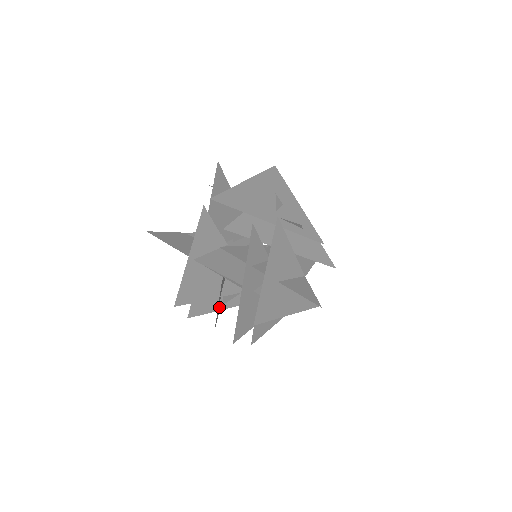
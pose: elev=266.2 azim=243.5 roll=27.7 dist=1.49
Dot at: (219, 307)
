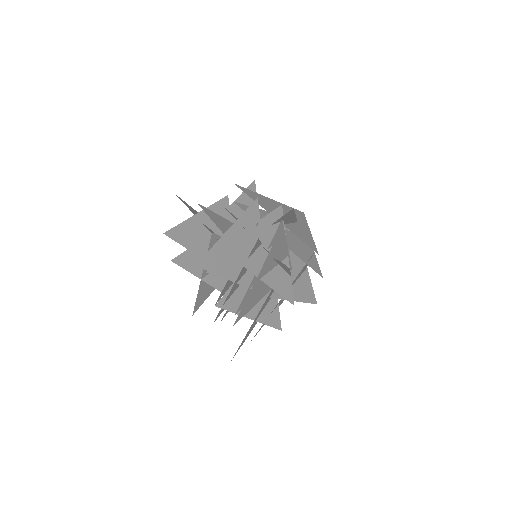
Dot at: (204, 278)
